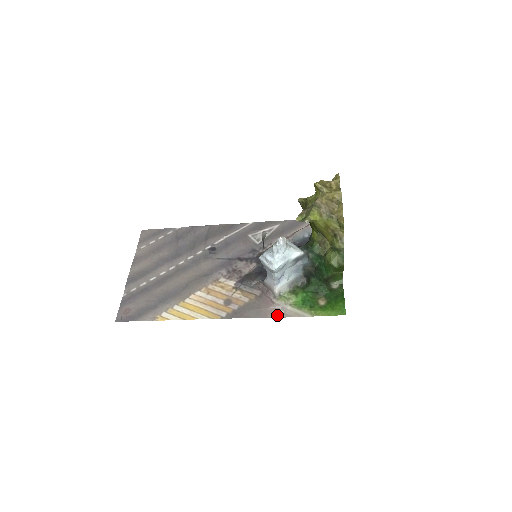
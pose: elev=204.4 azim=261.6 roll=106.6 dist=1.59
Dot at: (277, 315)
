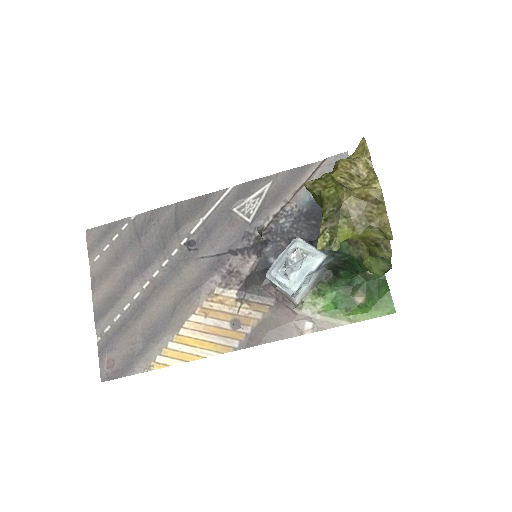
Dot at: (305, 330)
